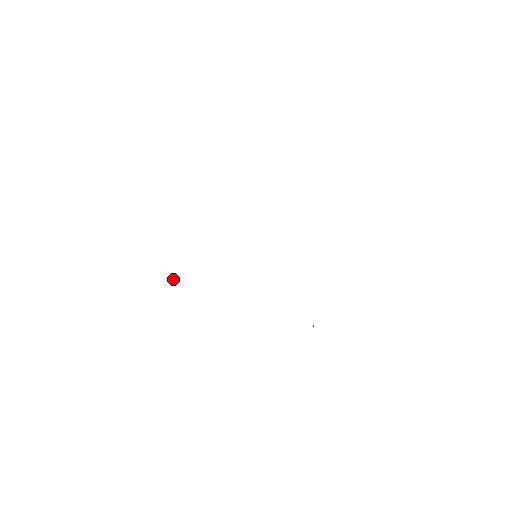
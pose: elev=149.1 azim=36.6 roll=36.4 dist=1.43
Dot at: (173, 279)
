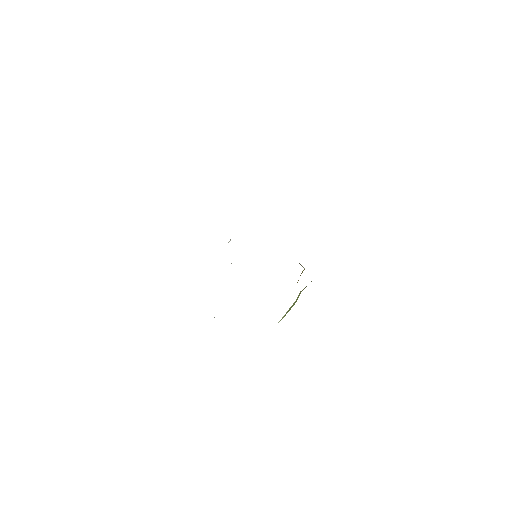
Dot at: occluded
